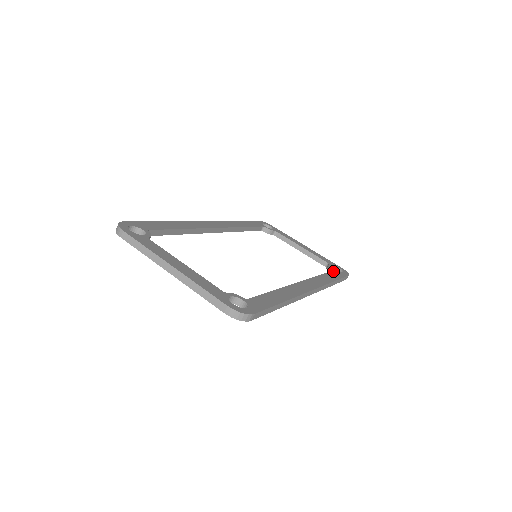
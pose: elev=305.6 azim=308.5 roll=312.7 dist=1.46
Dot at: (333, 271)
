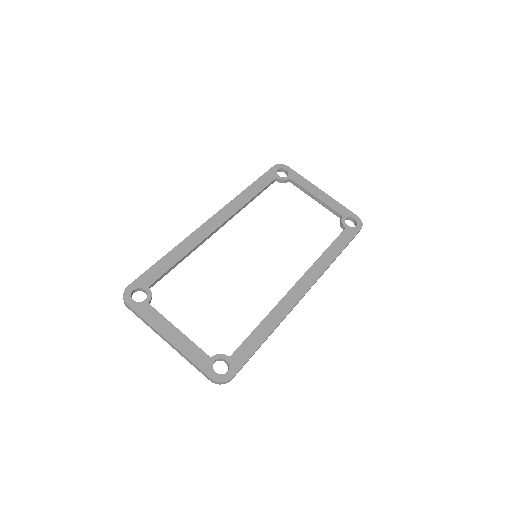
Dot at: (342, 233)
